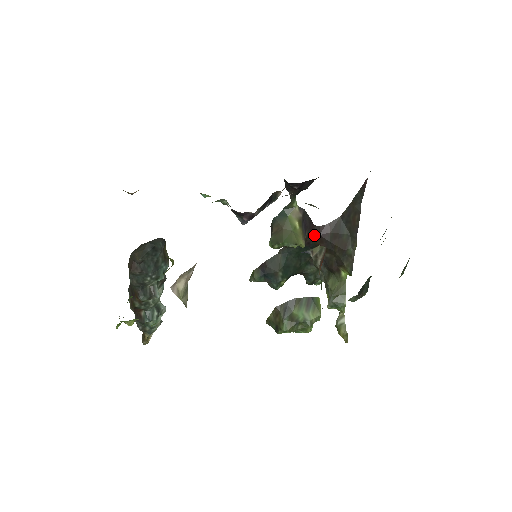
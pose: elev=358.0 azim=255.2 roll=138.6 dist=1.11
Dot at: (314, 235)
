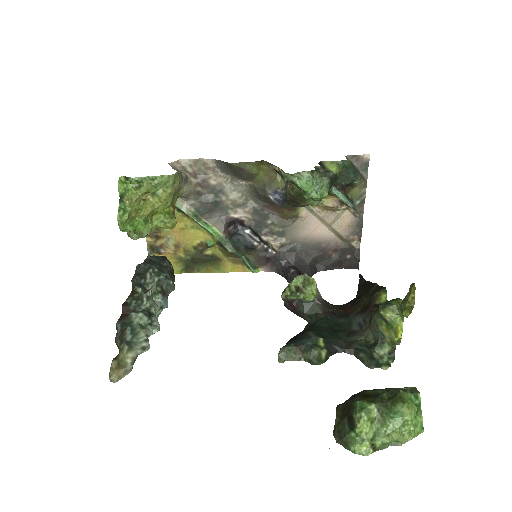
Dot at: (336, 307)
